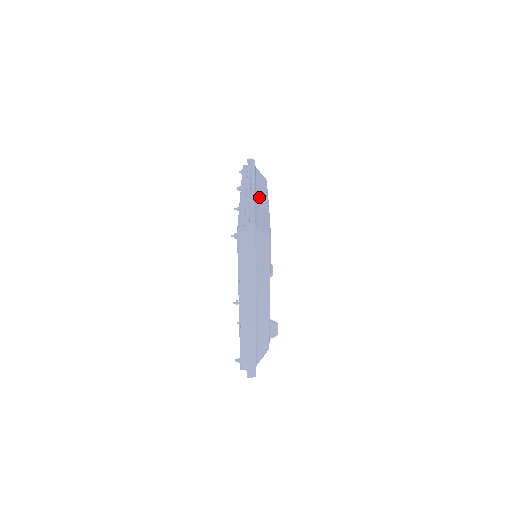
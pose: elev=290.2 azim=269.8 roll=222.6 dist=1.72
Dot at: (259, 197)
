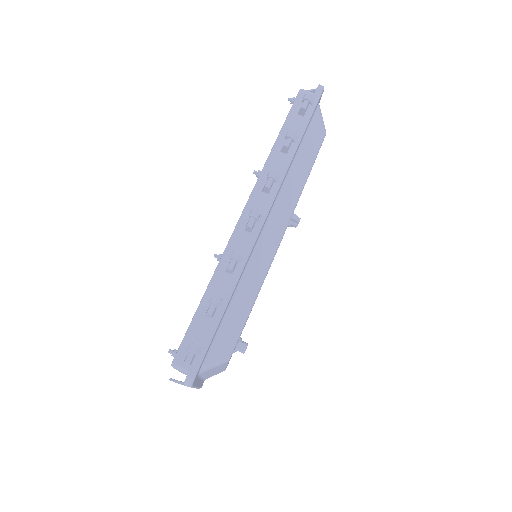
Dot at: (266, 234)
